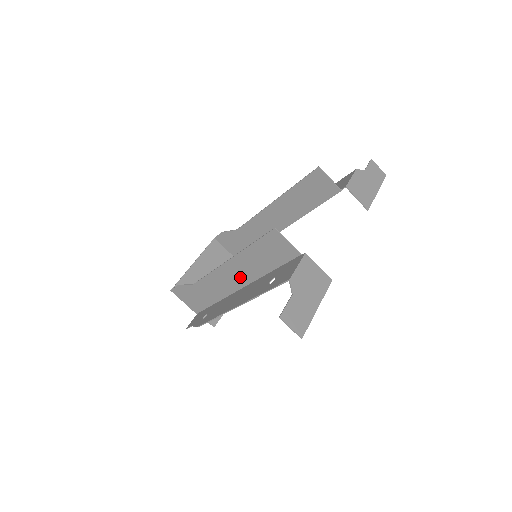
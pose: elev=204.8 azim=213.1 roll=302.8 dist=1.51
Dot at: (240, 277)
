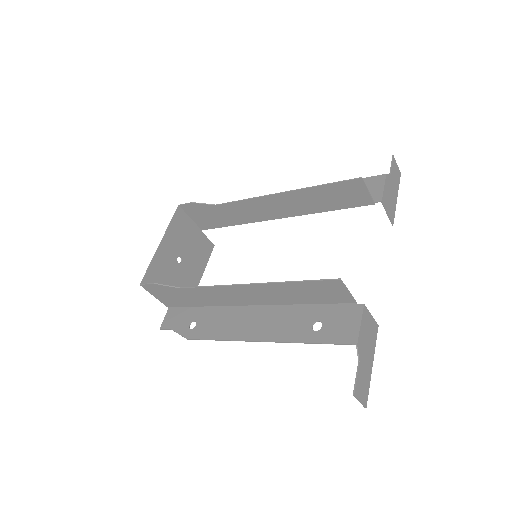
Dot at: (256, 298)
